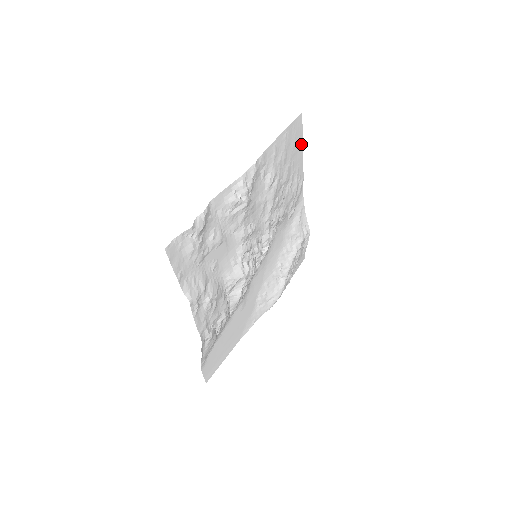
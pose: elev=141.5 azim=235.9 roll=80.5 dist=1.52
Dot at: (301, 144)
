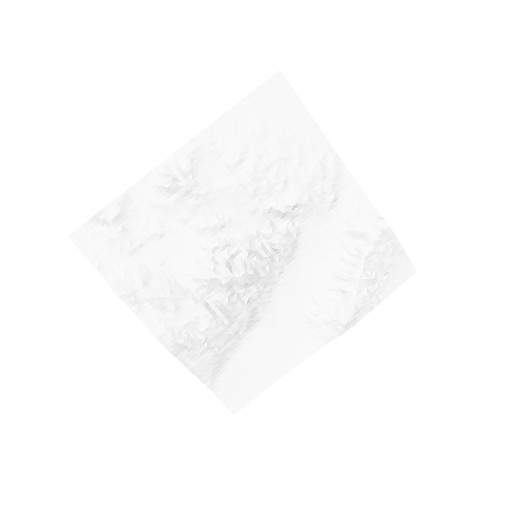
Dot at: (302, 109)
